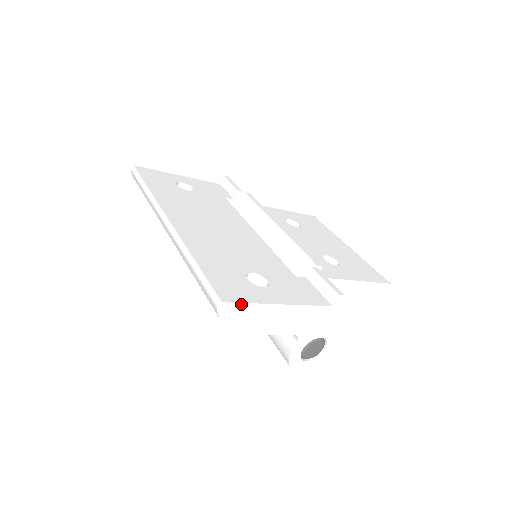
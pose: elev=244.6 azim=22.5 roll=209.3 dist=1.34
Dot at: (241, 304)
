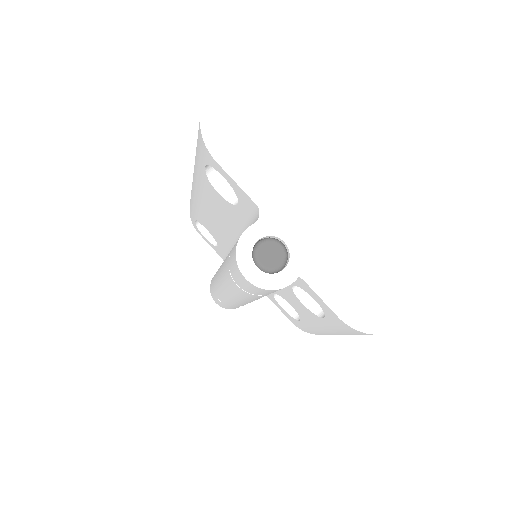
Dot at: (225, 116)
